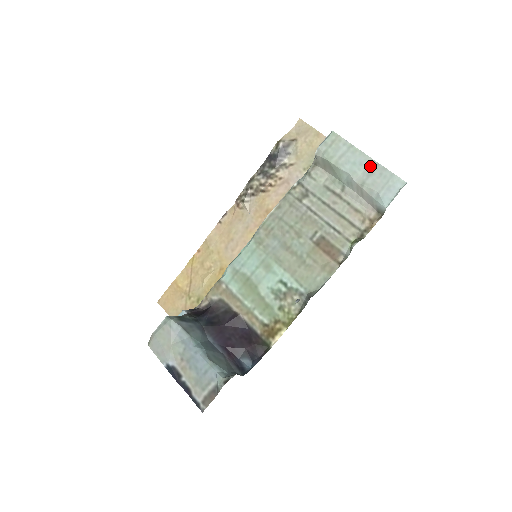
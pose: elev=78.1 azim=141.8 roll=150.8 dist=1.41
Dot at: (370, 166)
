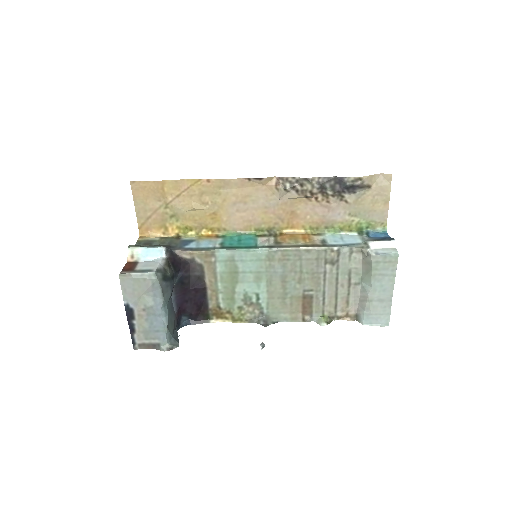
Dot at: (386, 297)
